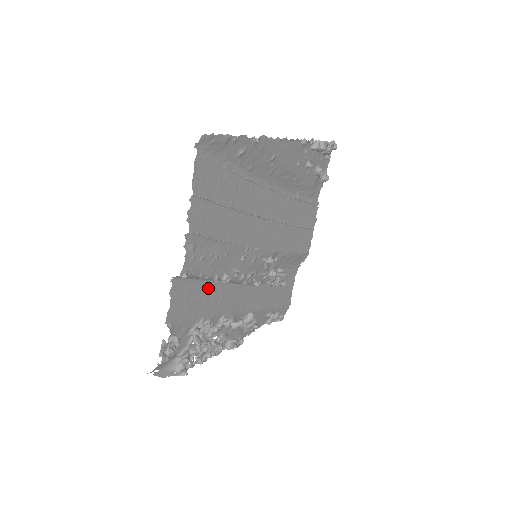
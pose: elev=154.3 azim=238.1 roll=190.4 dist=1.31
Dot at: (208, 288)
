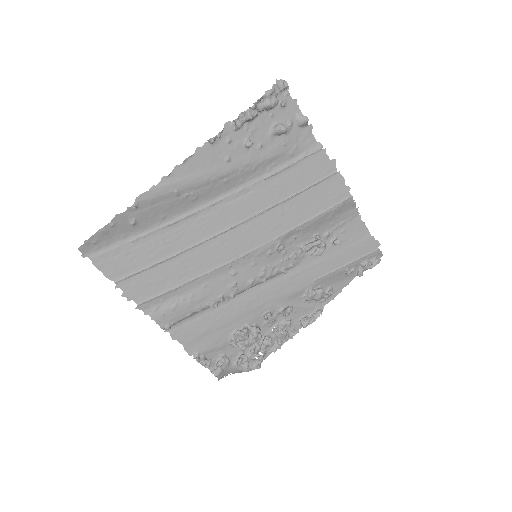
Dot at: (218, 310)
